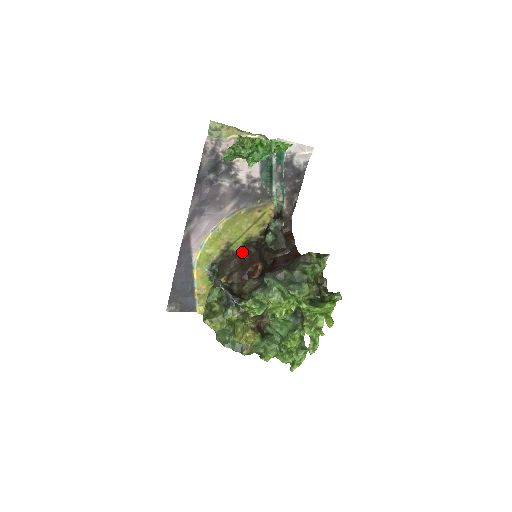
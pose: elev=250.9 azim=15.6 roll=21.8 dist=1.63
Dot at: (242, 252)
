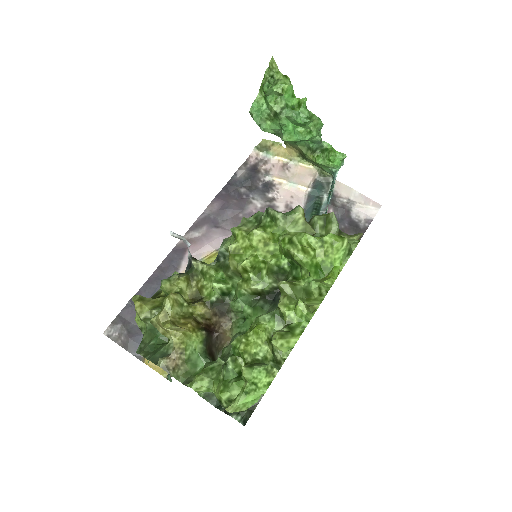
Dot at: occluded
